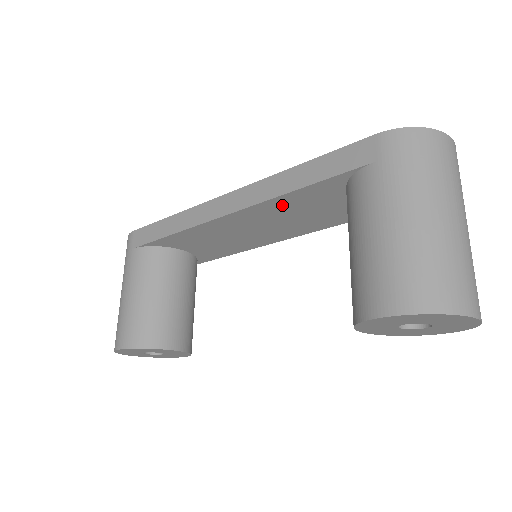
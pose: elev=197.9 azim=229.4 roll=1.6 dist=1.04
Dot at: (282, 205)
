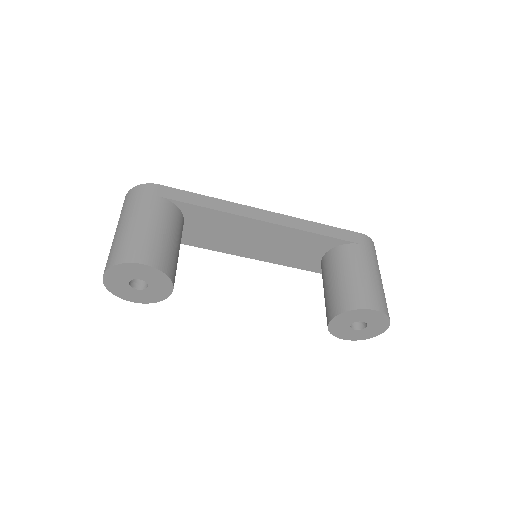
Dot at: (297, 237)
